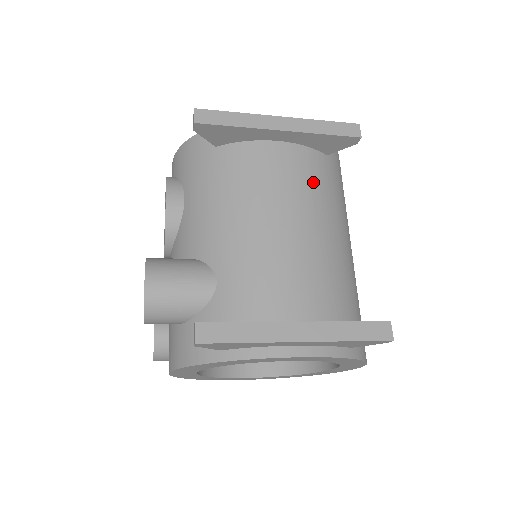
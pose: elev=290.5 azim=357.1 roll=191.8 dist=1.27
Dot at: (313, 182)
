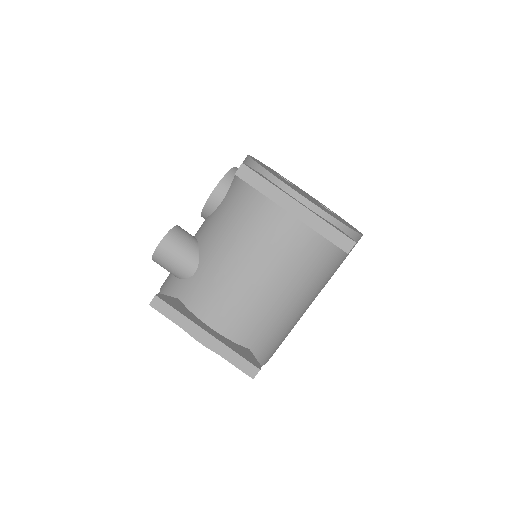
Dot at: (297, 255)
